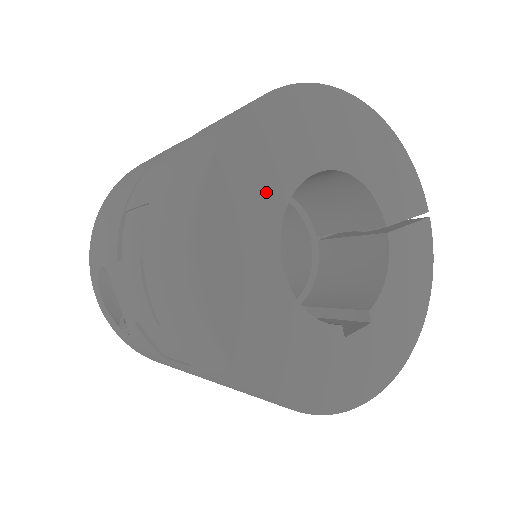
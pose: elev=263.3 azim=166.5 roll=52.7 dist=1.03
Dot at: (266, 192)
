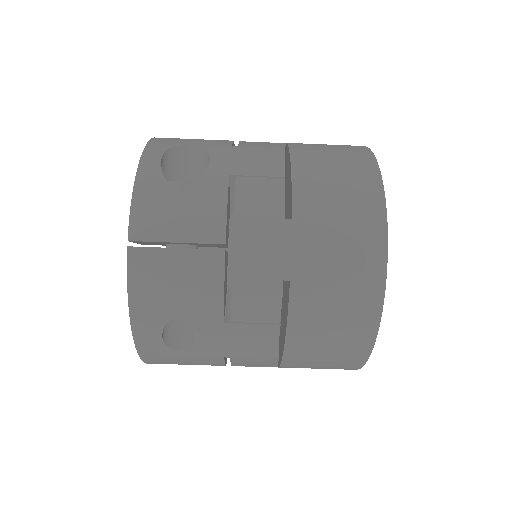
Dot at: occluded
